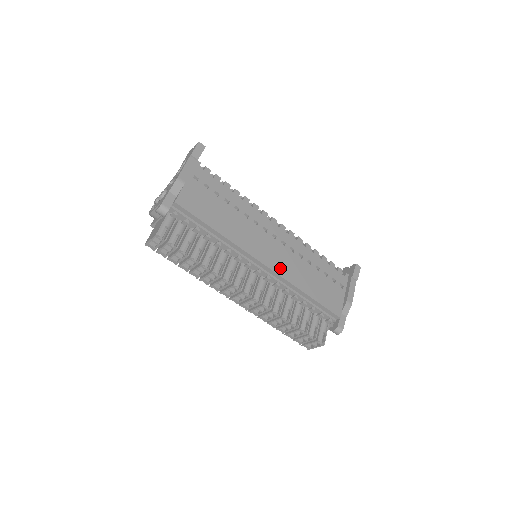
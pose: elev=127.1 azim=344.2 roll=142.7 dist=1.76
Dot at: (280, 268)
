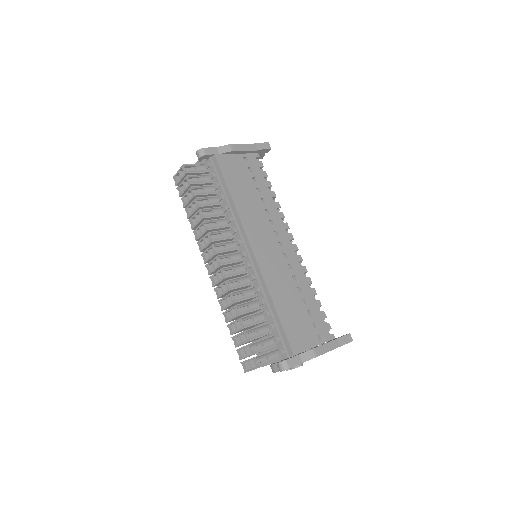
Dot at: (265, 265)
